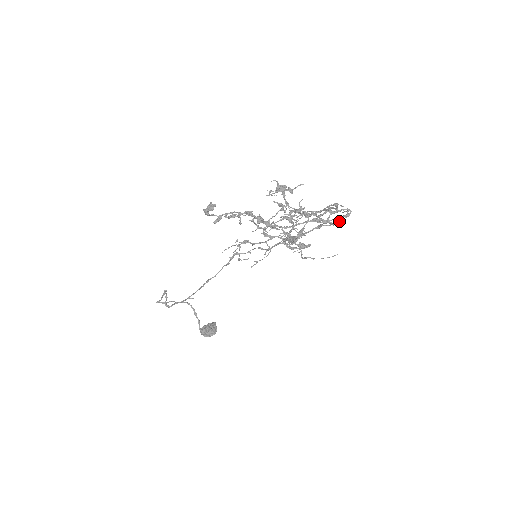
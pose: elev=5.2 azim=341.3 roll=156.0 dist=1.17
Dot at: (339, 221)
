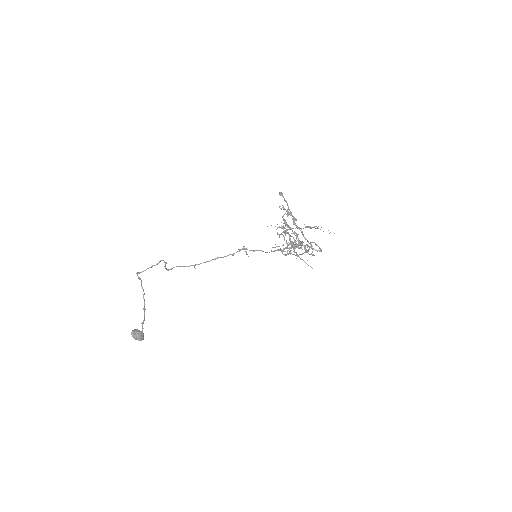
Dot at: occluded
